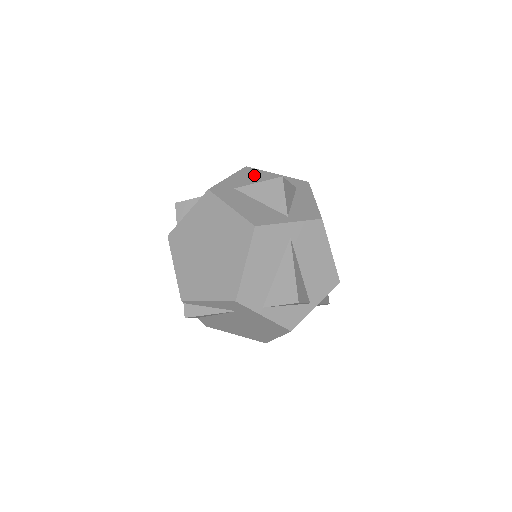
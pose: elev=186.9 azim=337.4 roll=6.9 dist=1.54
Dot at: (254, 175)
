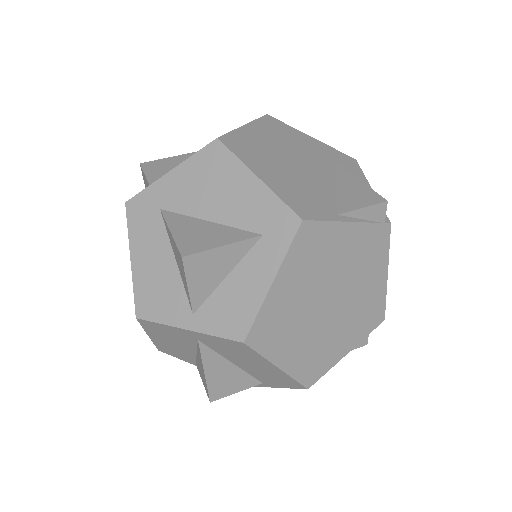
Dot at: (213, 173)
